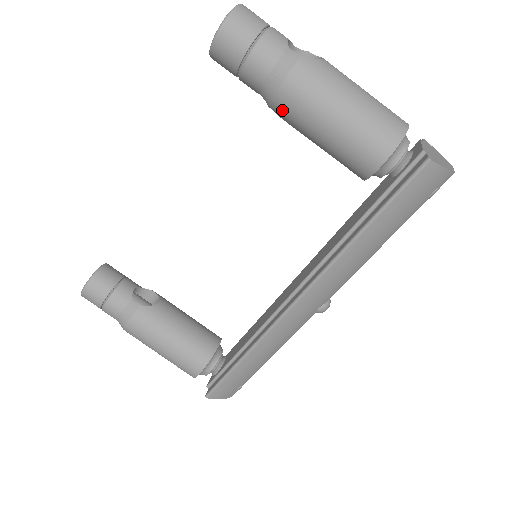
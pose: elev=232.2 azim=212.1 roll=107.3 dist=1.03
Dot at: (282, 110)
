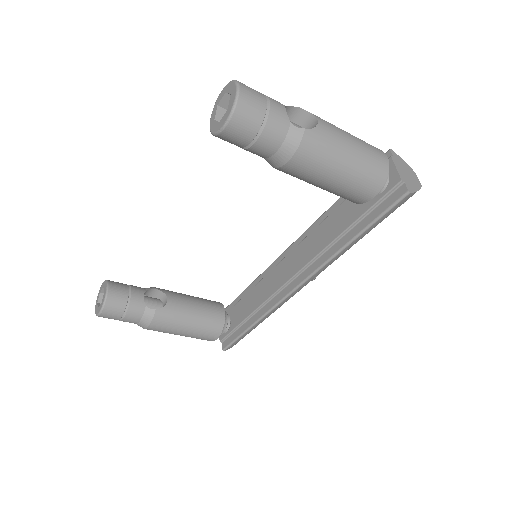
Dot at: (288, 172)
